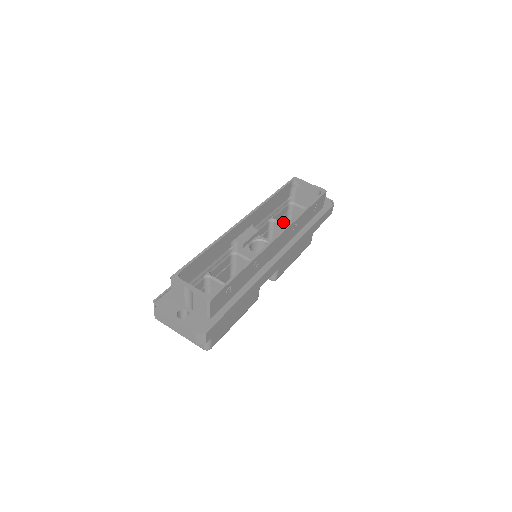
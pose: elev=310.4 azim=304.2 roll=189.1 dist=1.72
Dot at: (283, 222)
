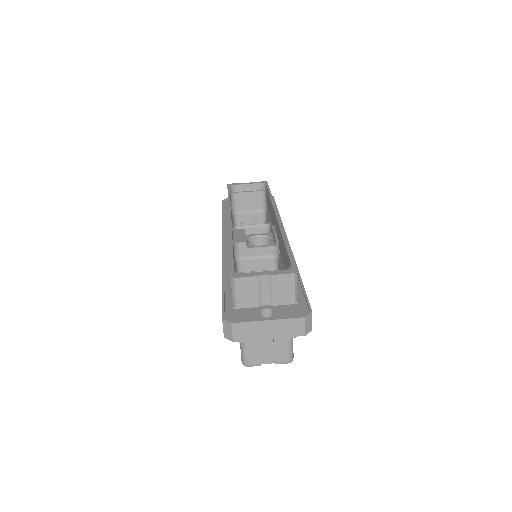
Dot at: occluded
